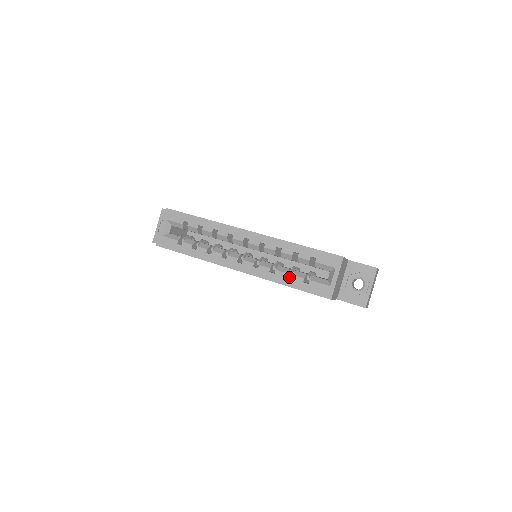
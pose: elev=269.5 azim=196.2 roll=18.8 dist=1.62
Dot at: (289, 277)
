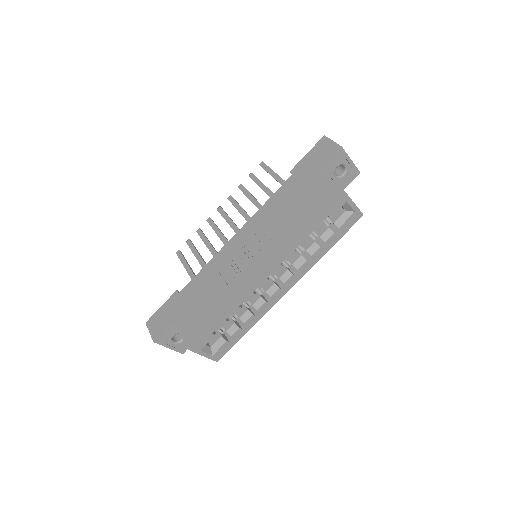
Dot at: occluded
